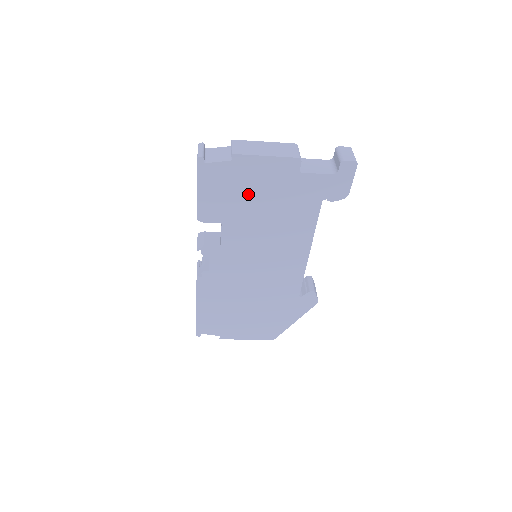
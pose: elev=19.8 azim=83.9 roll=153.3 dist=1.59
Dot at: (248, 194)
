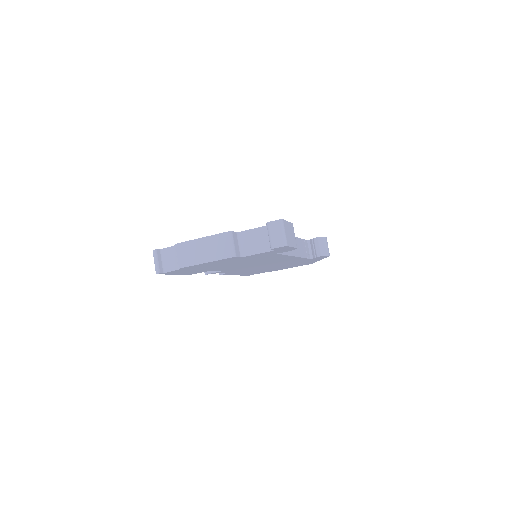
Dot at: (213, 266)
